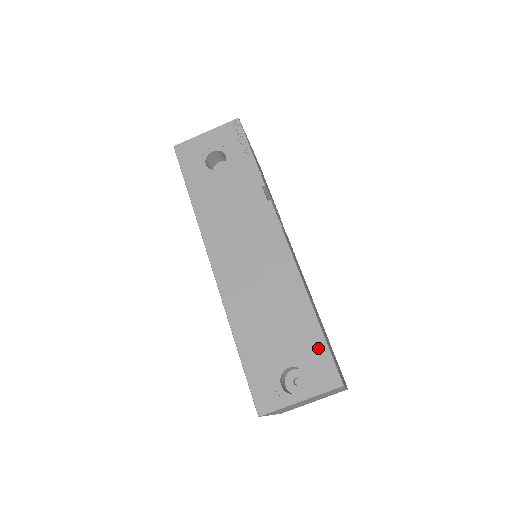
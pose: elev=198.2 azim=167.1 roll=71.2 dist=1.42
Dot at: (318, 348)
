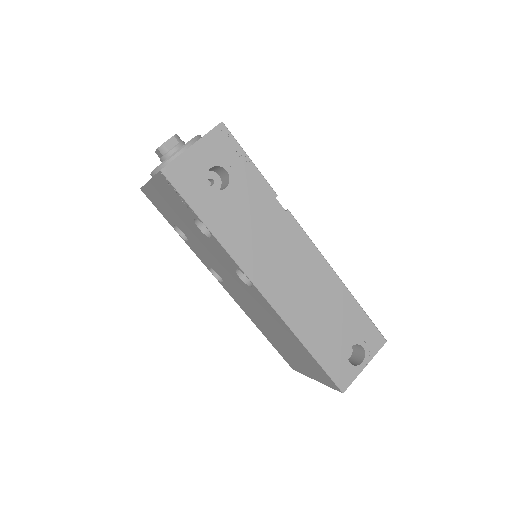
Dot at: (365, 323)
